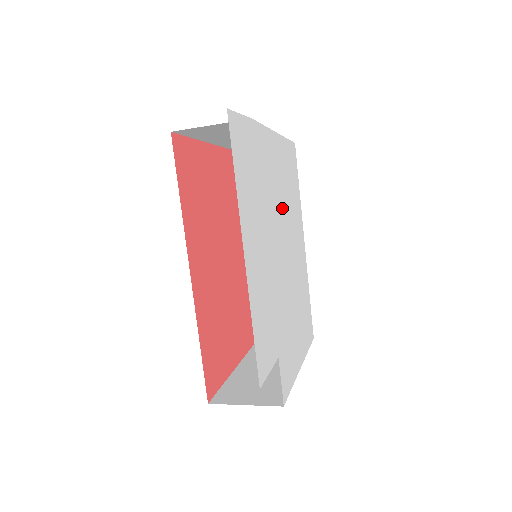
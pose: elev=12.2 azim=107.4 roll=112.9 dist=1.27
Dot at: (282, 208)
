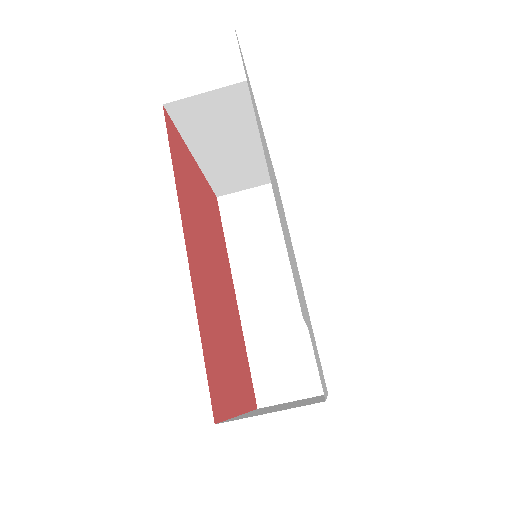
Dot at: (280, 202)
